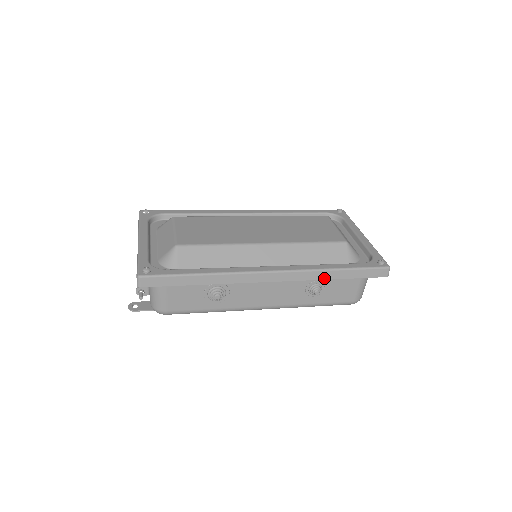
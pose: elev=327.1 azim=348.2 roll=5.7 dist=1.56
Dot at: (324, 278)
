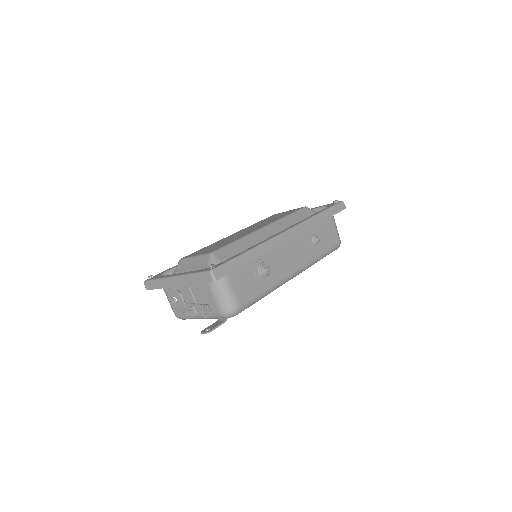
Dot at: (317, 223)
